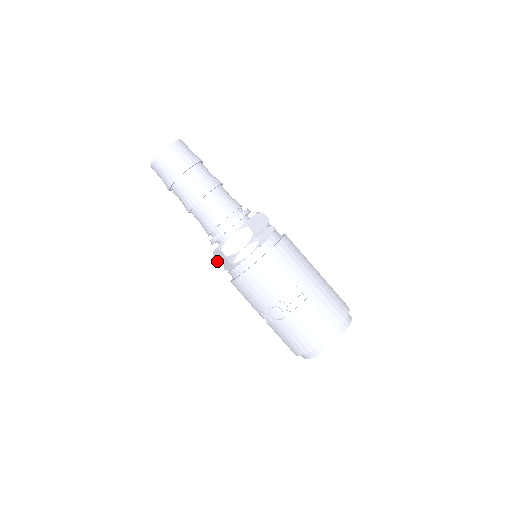
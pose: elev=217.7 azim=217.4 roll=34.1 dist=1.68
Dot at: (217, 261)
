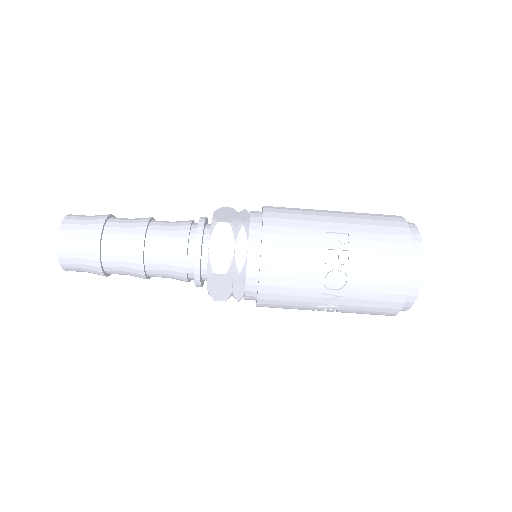
Dot at: (222, 300)
